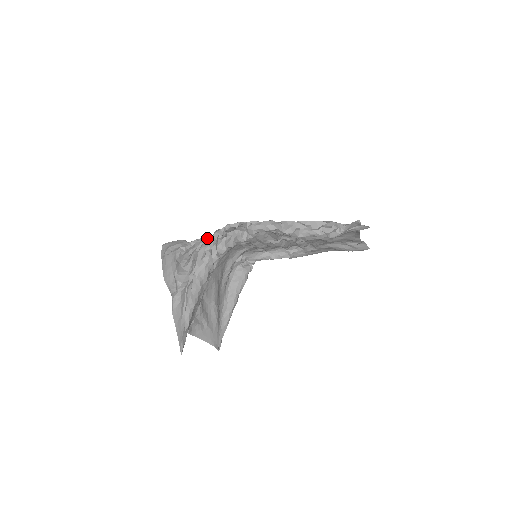
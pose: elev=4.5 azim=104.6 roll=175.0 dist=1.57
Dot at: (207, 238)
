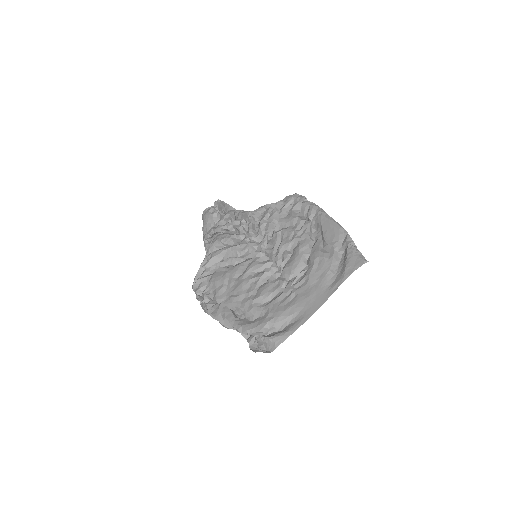
Dot at: occluded
